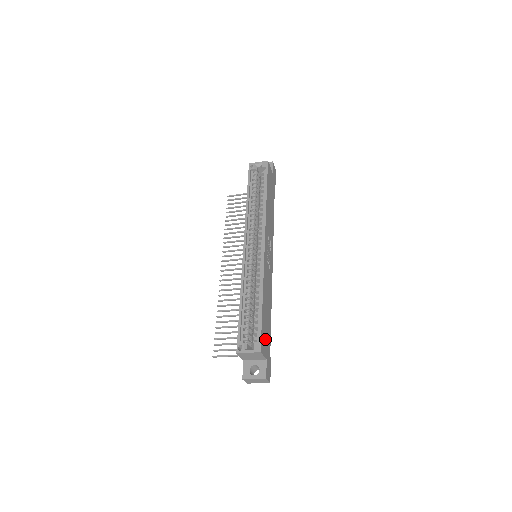
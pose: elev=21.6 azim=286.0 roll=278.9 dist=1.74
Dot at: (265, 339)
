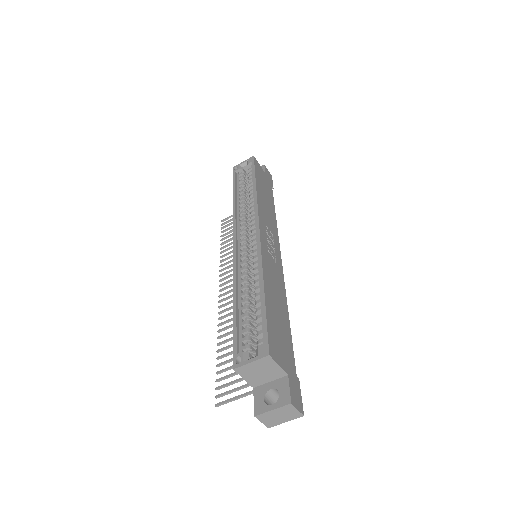
Dot at: (279, 344)
